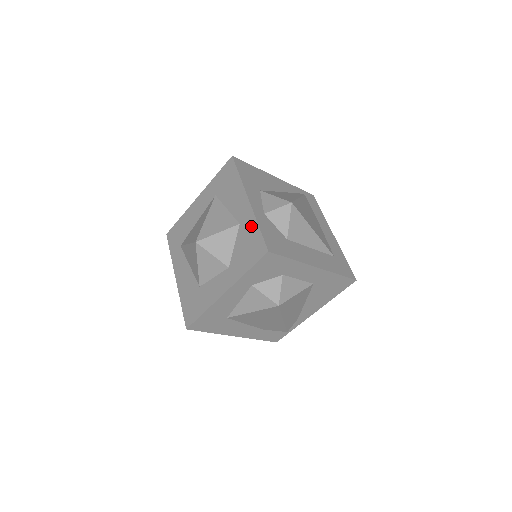
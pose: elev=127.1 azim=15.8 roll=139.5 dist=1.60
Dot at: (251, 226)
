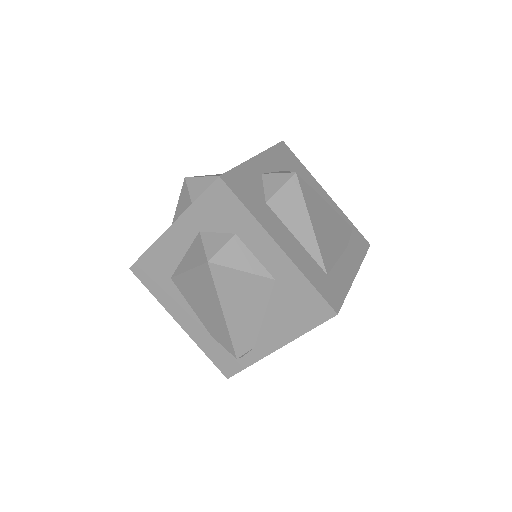
Dot at: occluded
